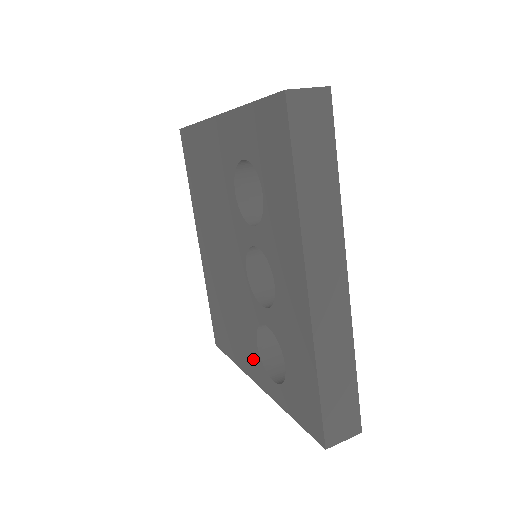
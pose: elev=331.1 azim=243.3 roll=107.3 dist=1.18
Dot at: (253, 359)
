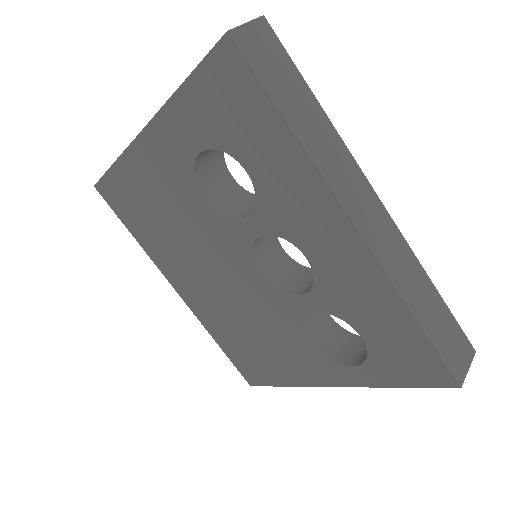
Dot at: (311, 363)
